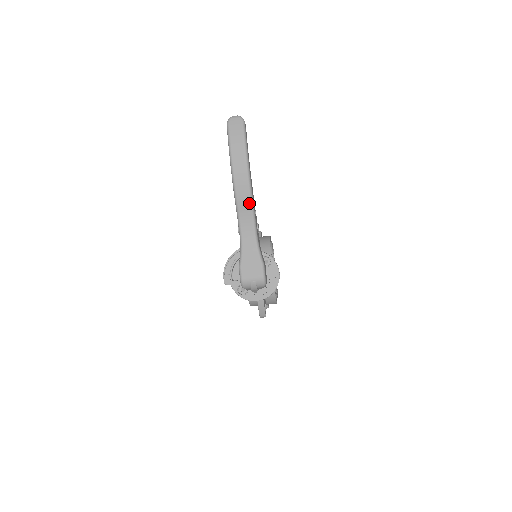
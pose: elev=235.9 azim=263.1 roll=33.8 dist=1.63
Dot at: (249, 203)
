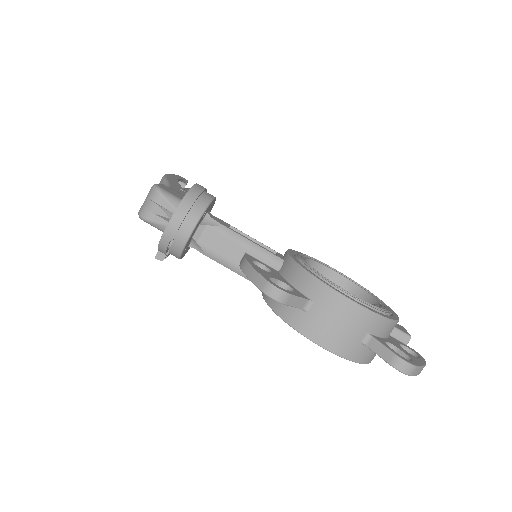
Dot at: (163, 183)
